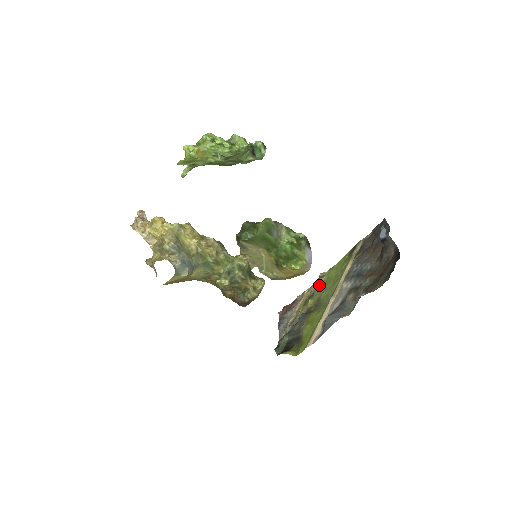
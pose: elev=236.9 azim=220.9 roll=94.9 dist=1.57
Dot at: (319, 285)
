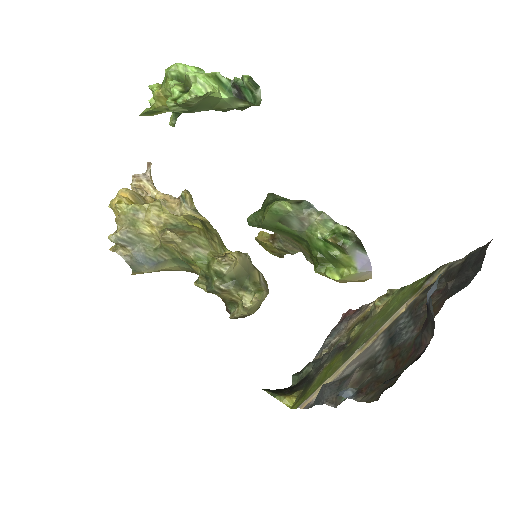
Dot at: (377, 308)
